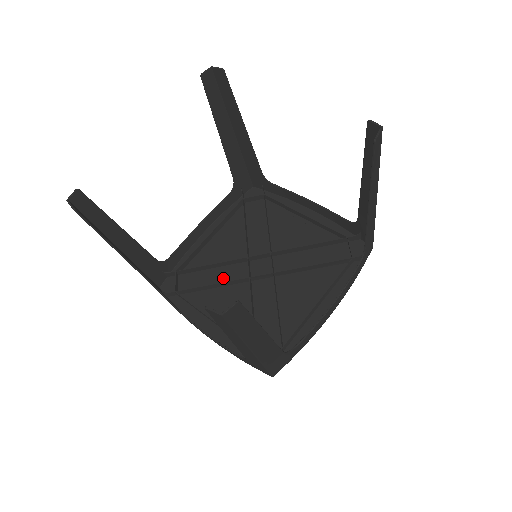
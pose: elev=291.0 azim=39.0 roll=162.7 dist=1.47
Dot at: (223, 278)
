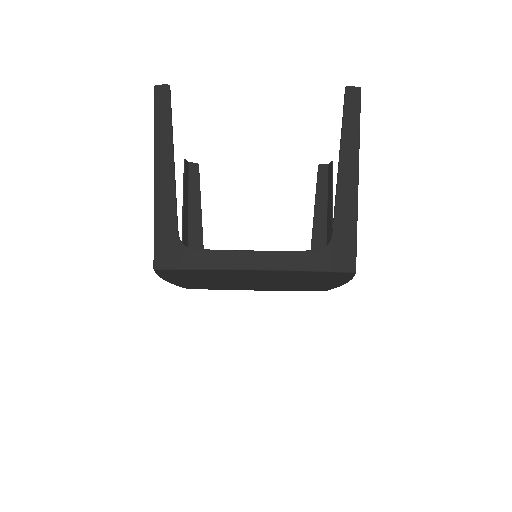
Dot at: occluded
